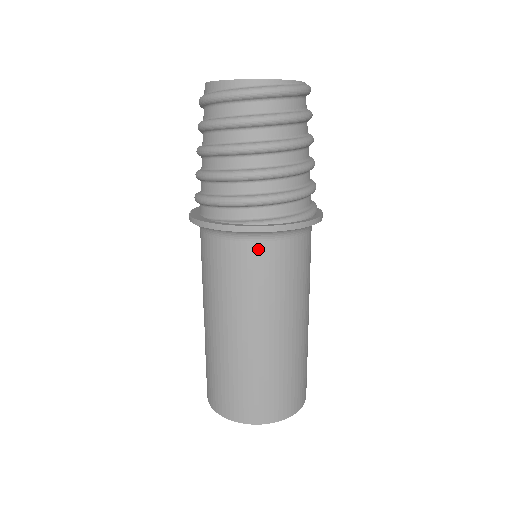
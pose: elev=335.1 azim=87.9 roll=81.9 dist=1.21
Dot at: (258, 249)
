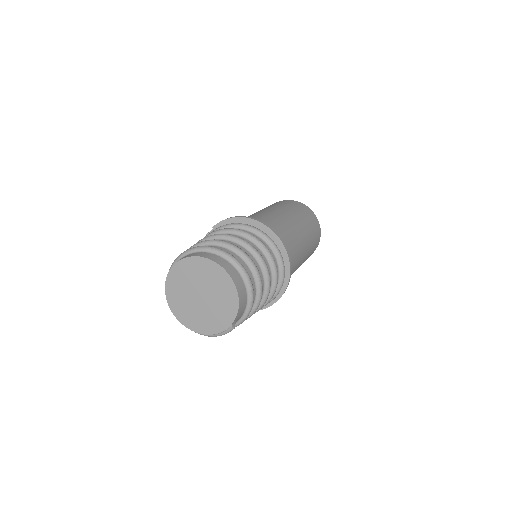
Dot at: occluded
